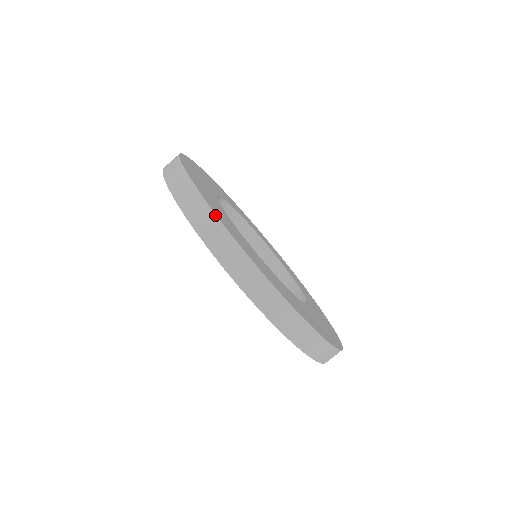
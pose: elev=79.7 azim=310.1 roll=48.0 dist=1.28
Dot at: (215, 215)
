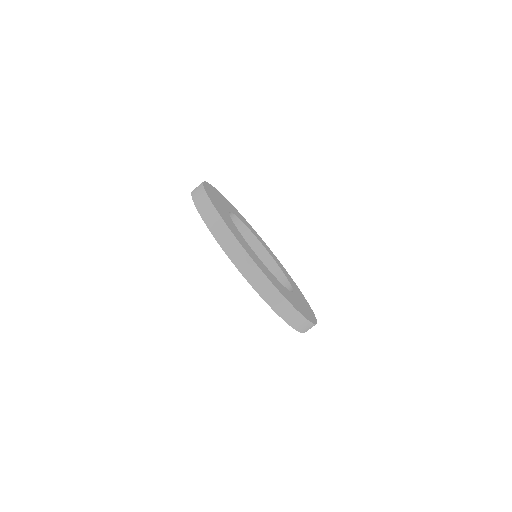
Dot at: (229, 229)
